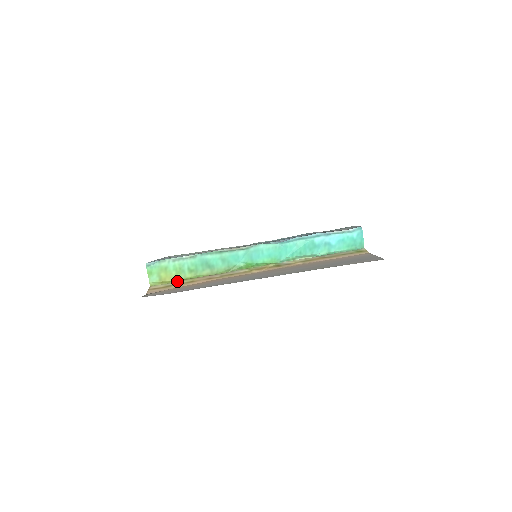
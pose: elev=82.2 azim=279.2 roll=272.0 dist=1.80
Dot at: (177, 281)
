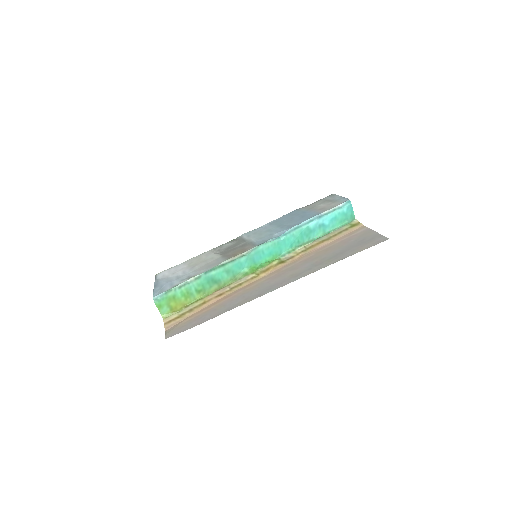
Dot at: (188, 306)
